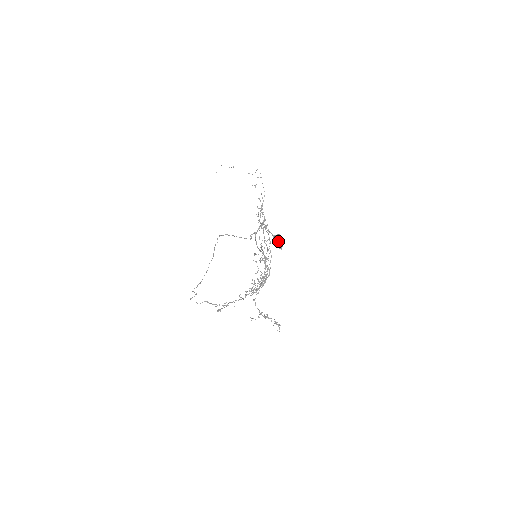
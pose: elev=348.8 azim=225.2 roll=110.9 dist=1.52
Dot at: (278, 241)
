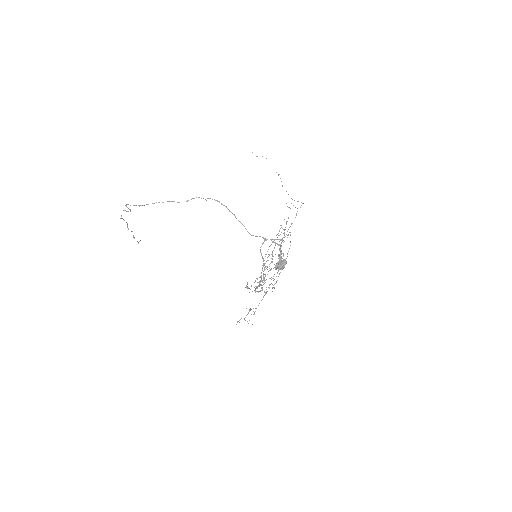
Dot at: (284, 264)
